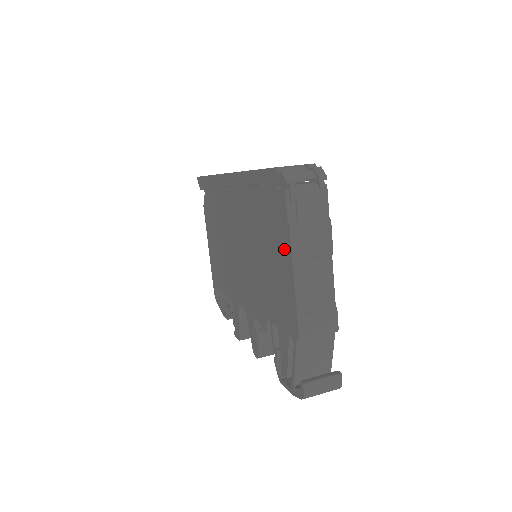
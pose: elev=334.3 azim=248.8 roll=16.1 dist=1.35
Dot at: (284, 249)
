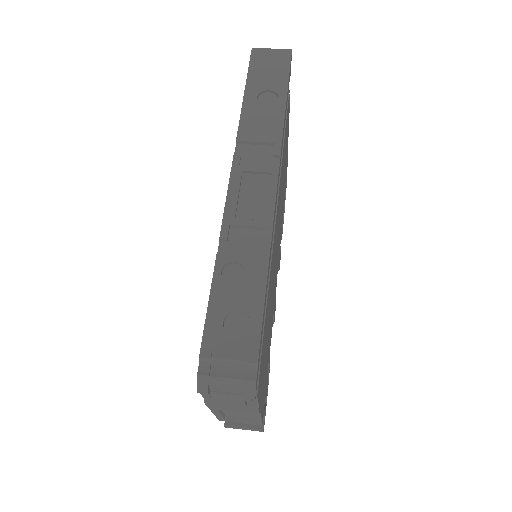
Dot at: occluded
